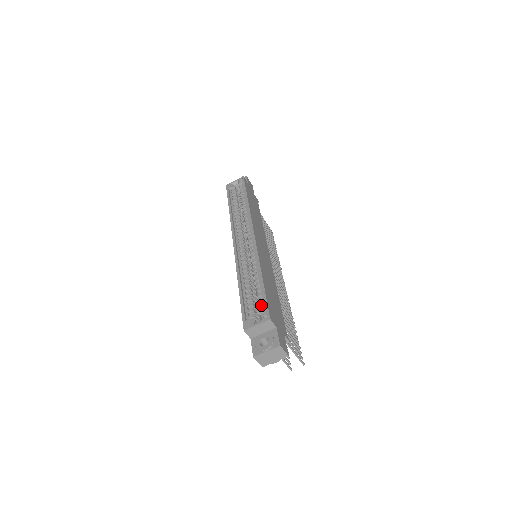
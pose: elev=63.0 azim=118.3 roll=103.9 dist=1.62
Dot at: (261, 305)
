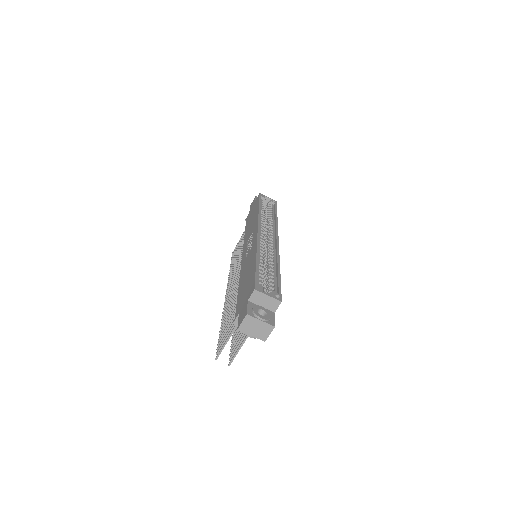
Dot at: (273, 287)
